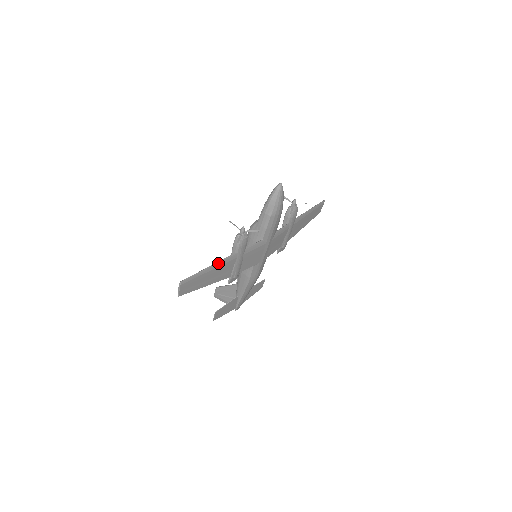
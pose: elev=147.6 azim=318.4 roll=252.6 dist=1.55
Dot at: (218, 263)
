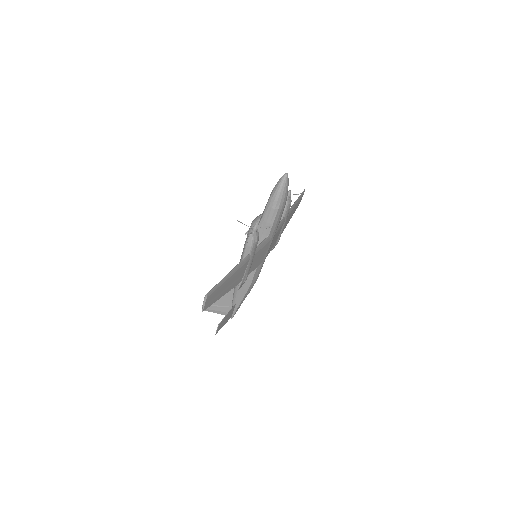
Dot at: (236, 268)
